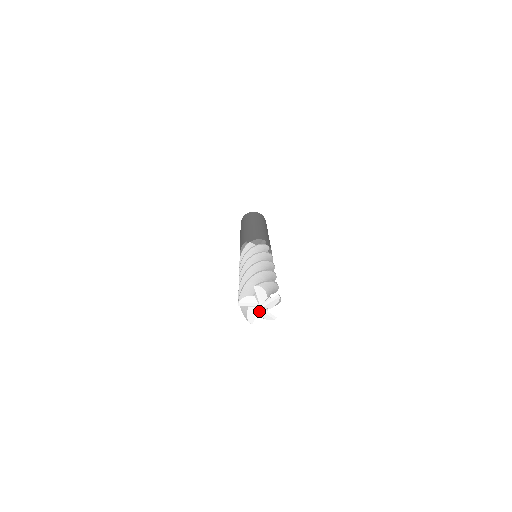
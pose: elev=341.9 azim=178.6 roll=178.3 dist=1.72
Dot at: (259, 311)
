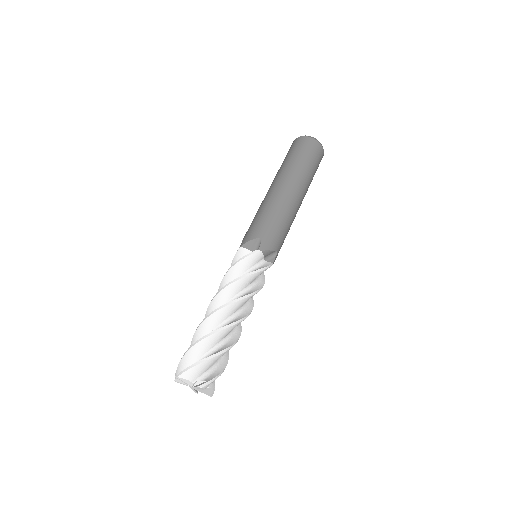
Dot at: (195, 389)
